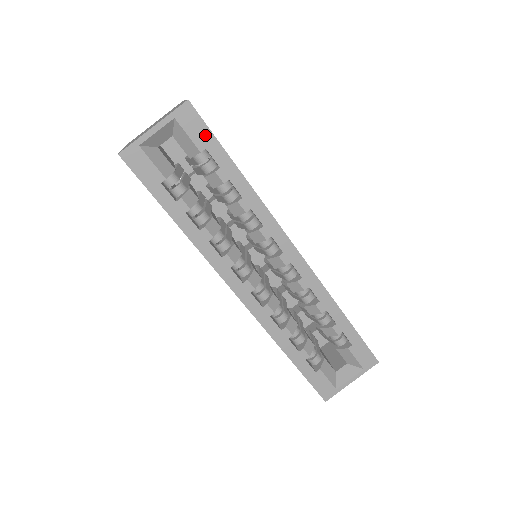
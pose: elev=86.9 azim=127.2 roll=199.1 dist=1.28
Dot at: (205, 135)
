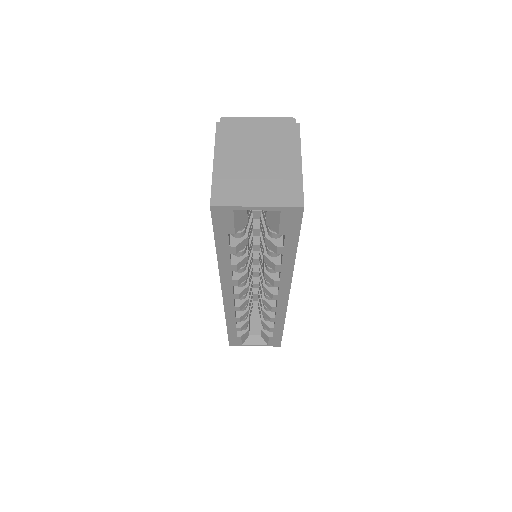
Dot at: (293, 229)
